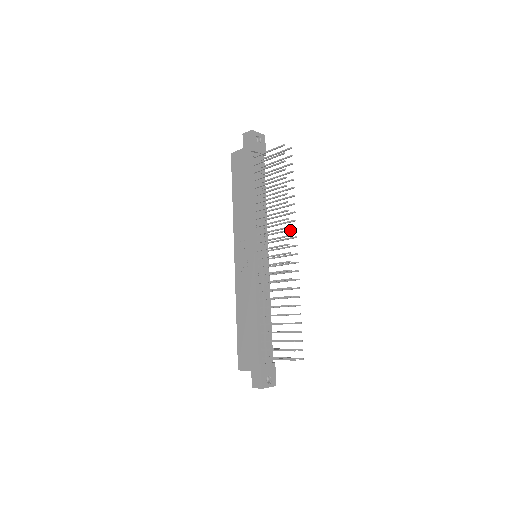
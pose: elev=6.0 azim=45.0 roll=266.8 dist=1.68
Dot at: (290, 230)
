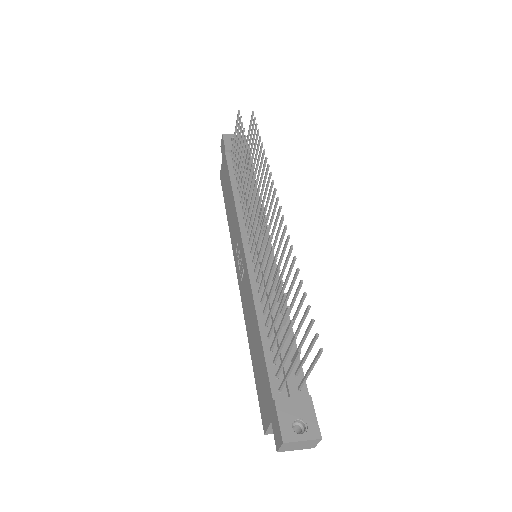
Dot at: (270, 189)
